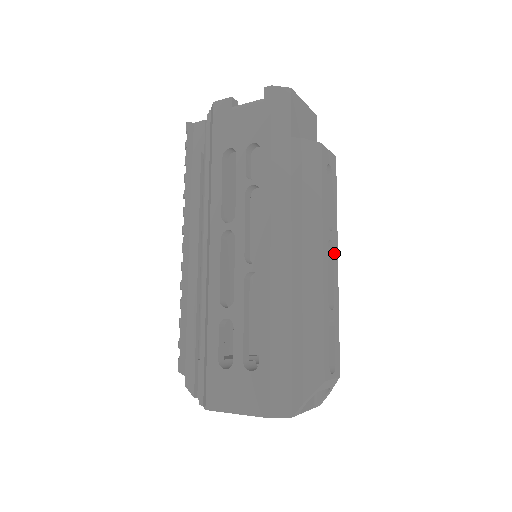
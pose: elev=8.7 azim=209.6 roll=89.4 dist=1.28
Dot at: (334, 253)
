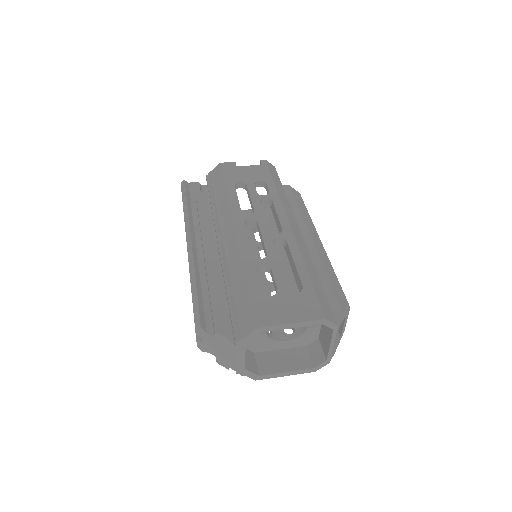
Dot at: occluded
